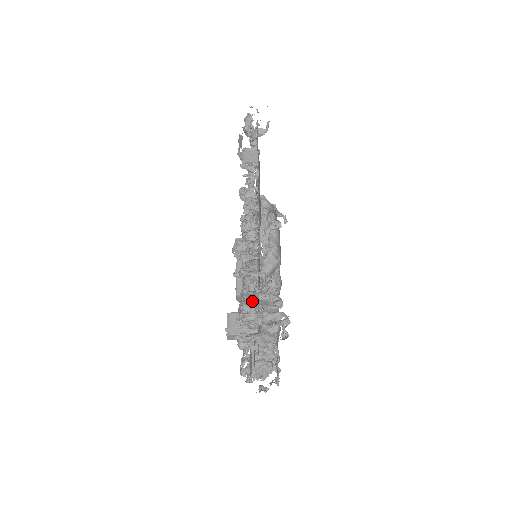
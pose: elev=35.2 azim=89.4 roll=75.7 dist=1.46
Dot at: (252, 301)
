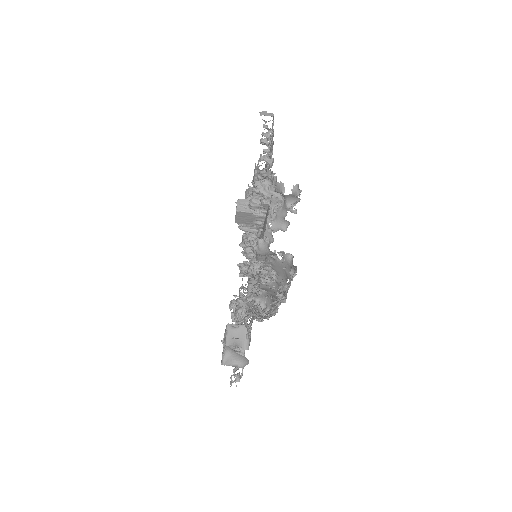
Dot at: occluded
